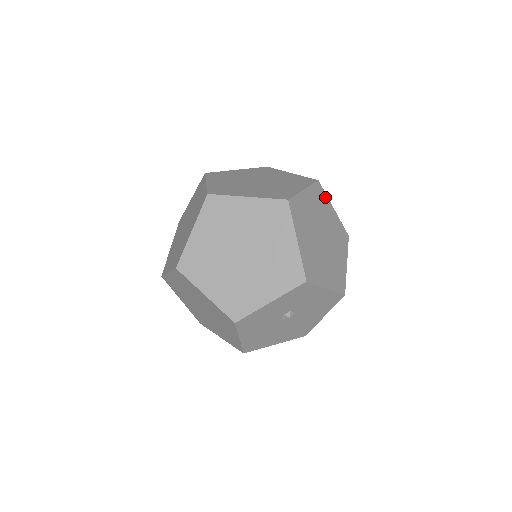
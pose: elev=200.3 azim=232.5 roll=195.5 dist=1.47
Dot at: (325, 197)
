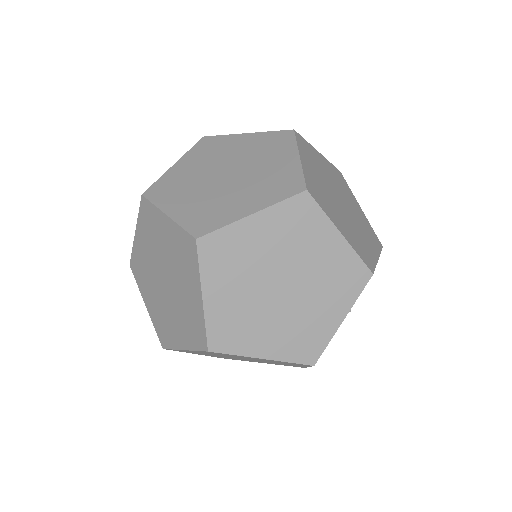
Dot at: (308, 145)
